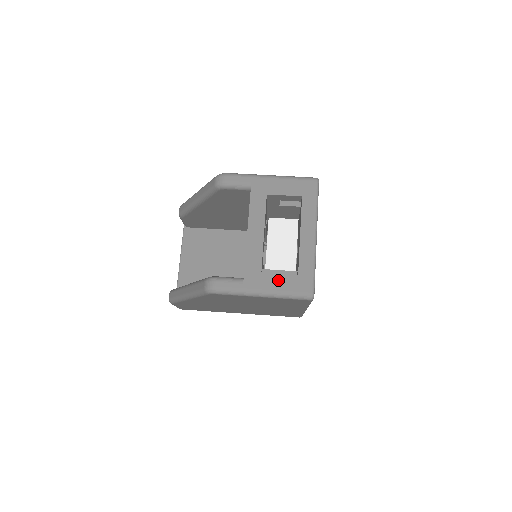
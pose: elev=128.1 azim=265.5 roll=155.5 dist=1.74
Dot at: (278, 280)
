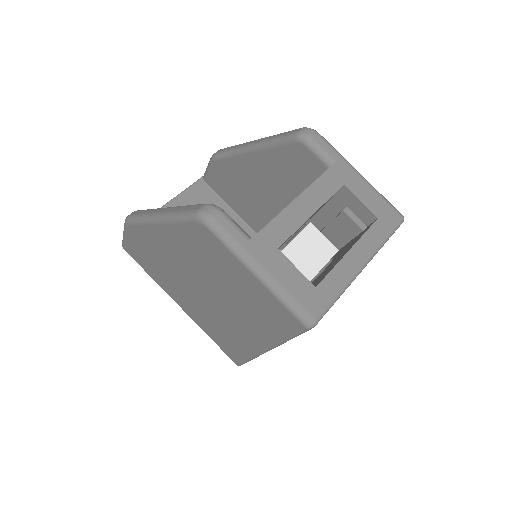
Dot at: (290, 273)
